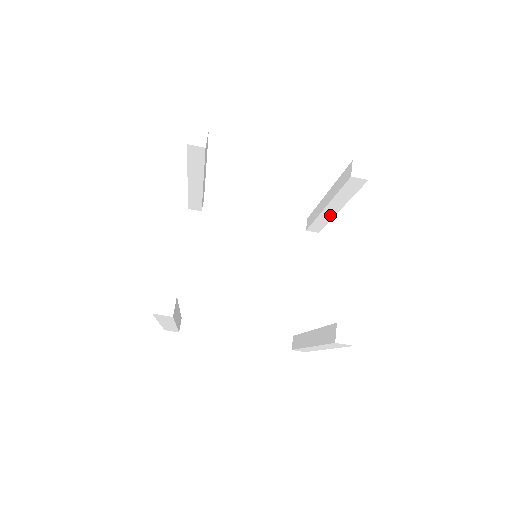
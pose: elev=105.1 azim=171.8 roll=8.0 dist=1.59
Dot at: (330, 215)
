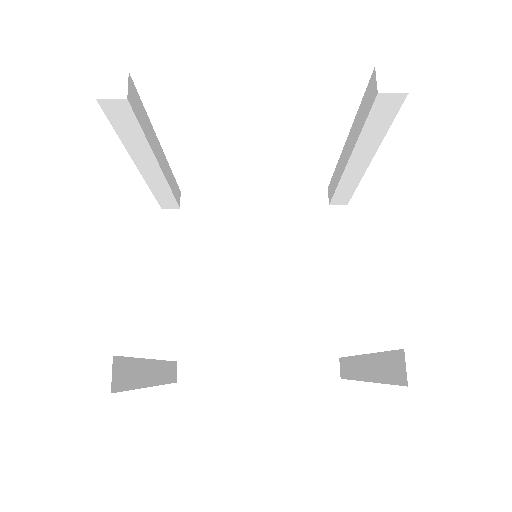
Dot at: (358, 173)
